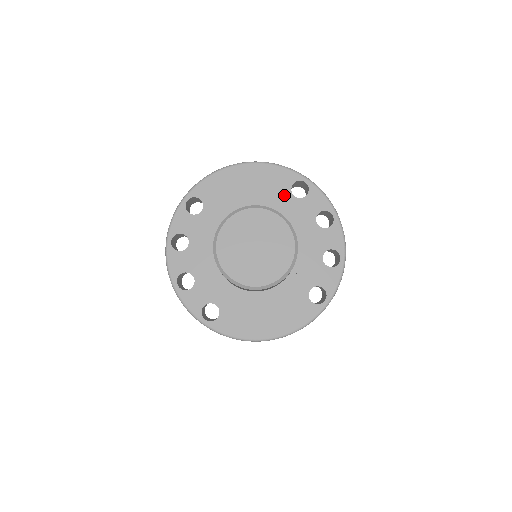
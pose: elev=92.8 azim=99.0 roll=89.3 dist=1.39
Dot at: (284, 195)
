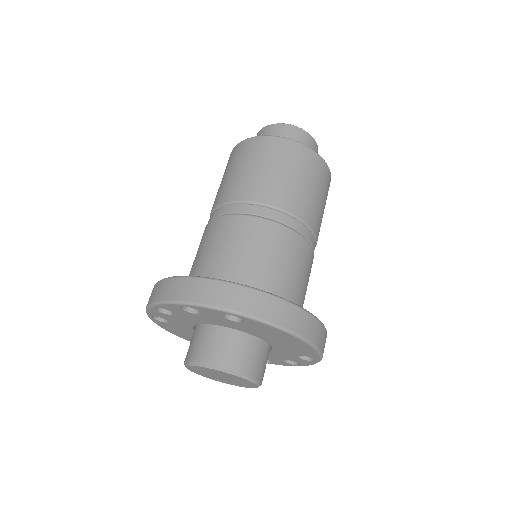
Dot at: (294, 353)
